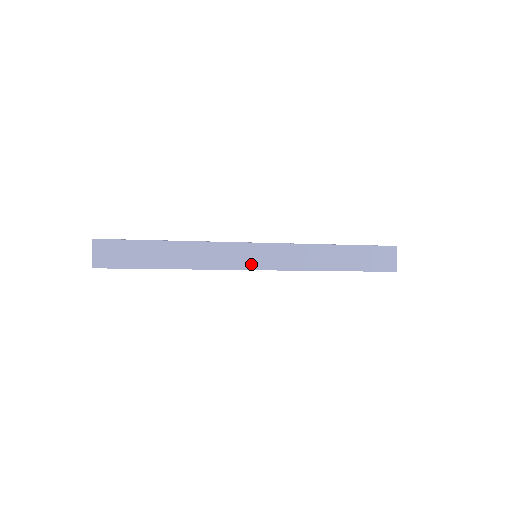
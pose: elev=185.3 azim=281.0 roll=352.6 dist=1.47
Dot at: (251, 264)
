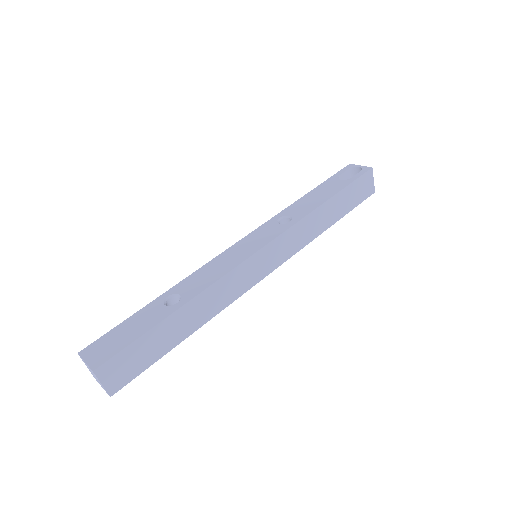
Dot at: (262, 273)
